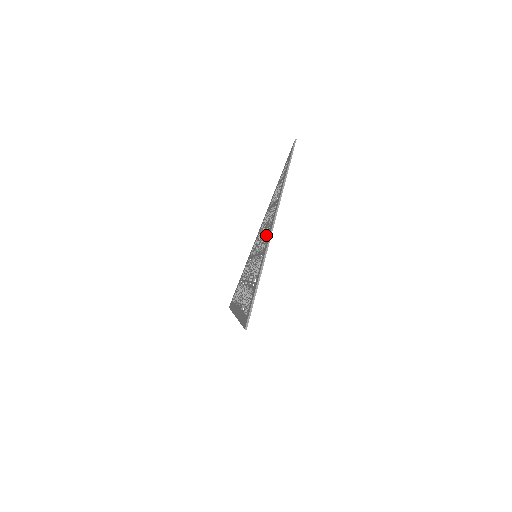
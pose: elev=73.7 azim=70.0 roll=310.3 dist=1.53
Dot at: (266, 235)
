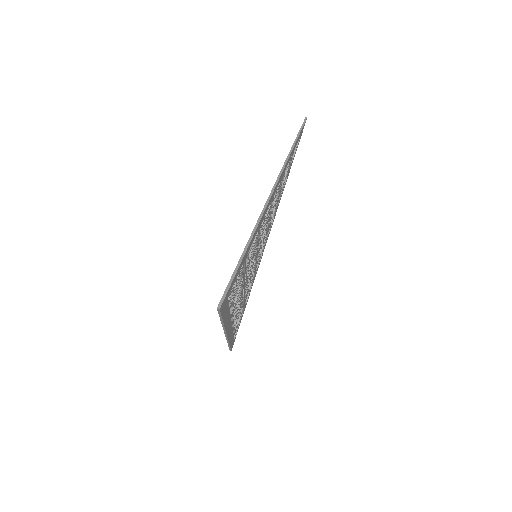
Dot at: occluded
